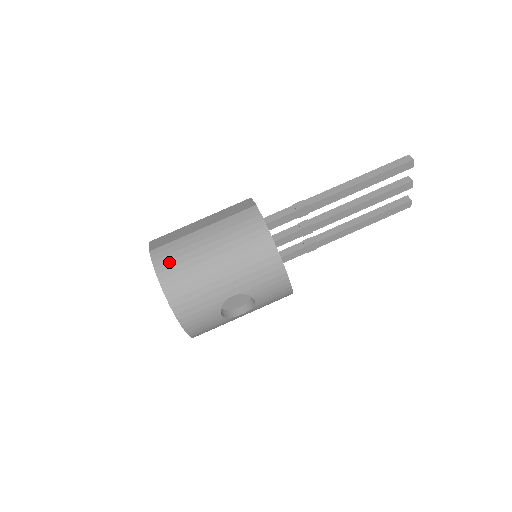
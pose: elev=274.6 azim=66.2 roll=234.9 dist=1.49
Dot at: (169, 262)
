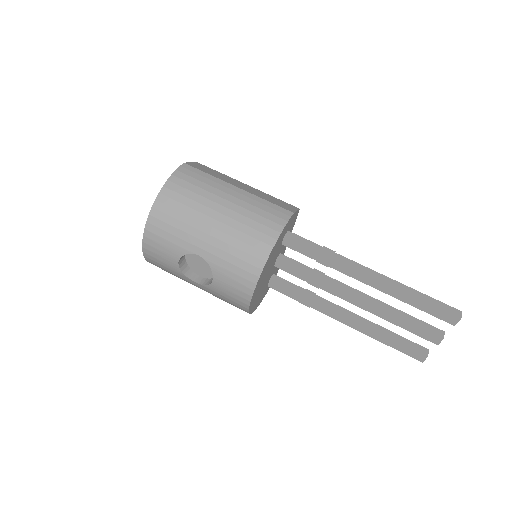
Dot at: (186, 182)
